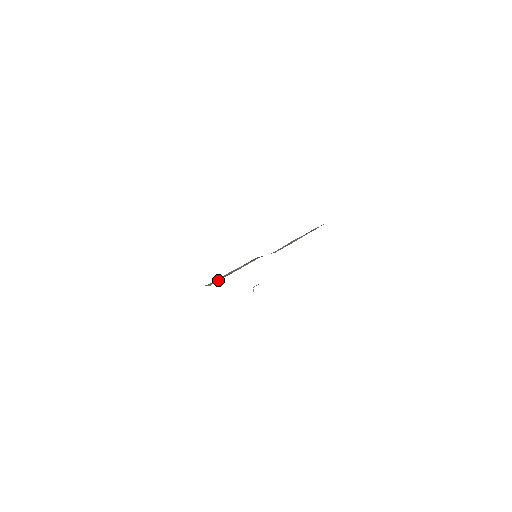
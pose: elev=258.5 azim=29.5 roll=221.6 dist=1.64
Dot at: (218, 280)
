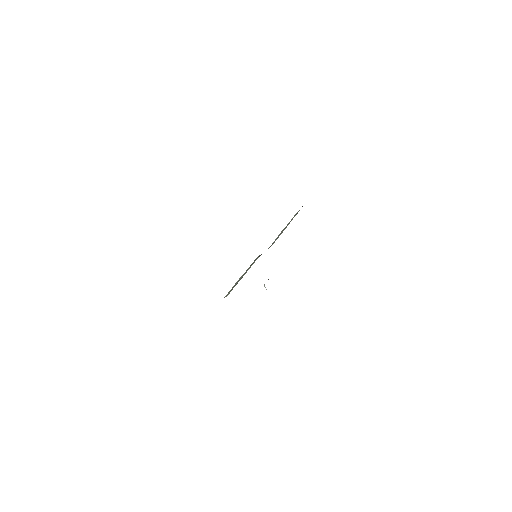
Dot at: (232, 289)
